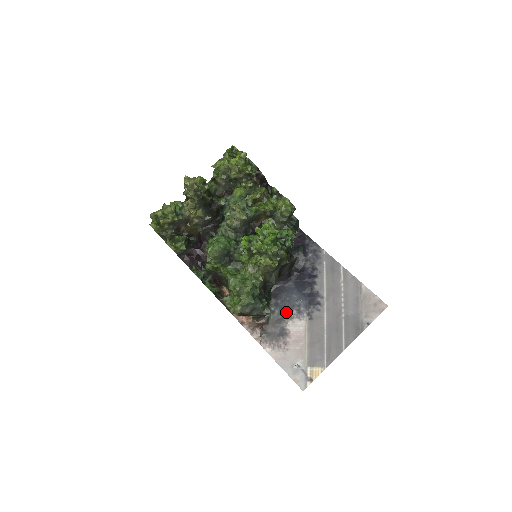
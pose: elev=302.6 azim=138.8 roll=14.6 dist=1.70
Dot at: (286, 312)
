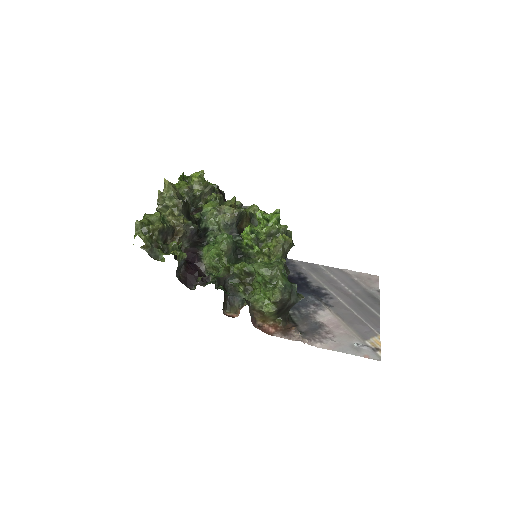
Dot at: (305, 310)
